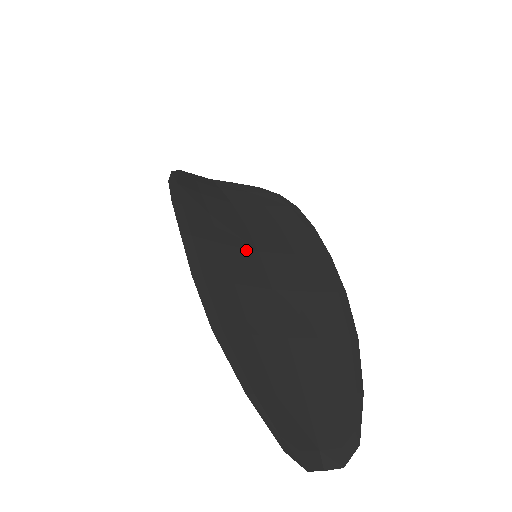
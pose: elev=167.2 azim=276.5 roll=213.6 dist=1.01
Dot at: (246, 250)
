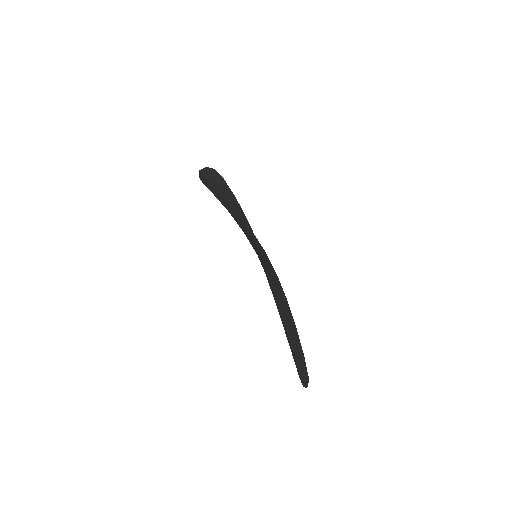
Dot at: occluded
